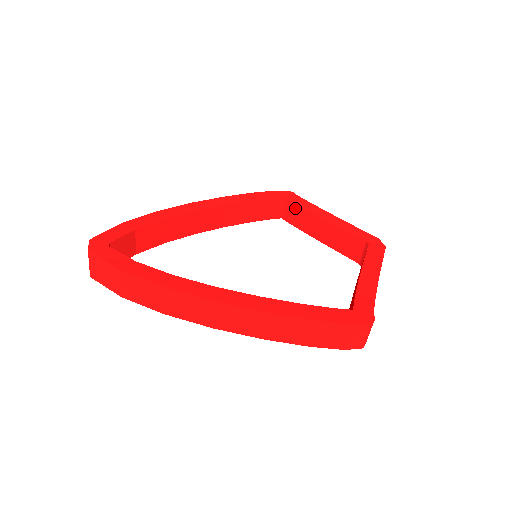
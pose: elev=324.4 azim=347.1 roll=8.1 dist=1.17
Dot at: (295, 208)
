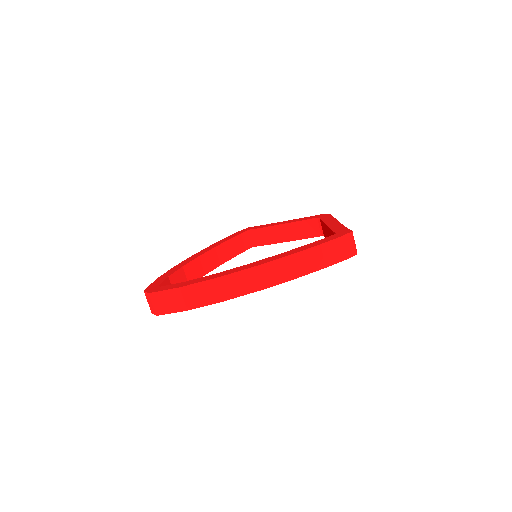
Dot at: (259, 232)
